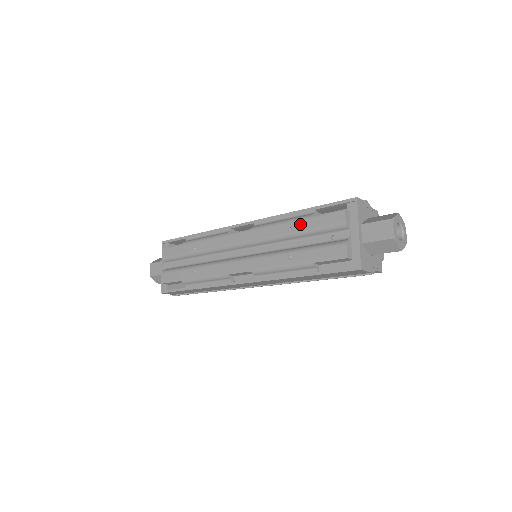
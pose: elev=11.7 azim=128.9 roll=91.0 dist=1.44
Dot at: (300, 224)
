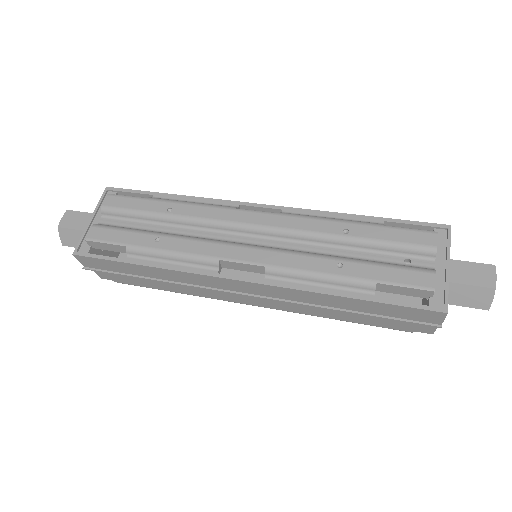
Dot at: (364, 229)
